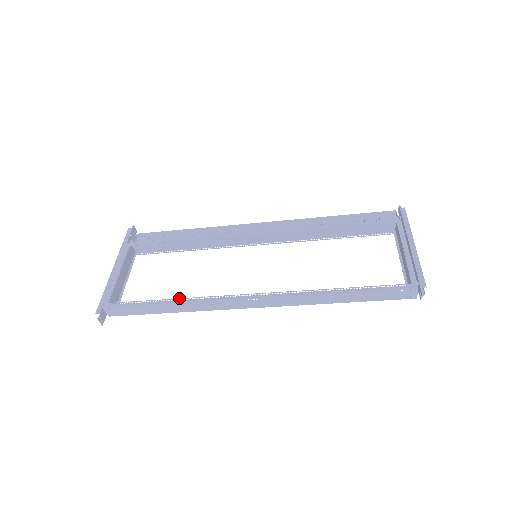
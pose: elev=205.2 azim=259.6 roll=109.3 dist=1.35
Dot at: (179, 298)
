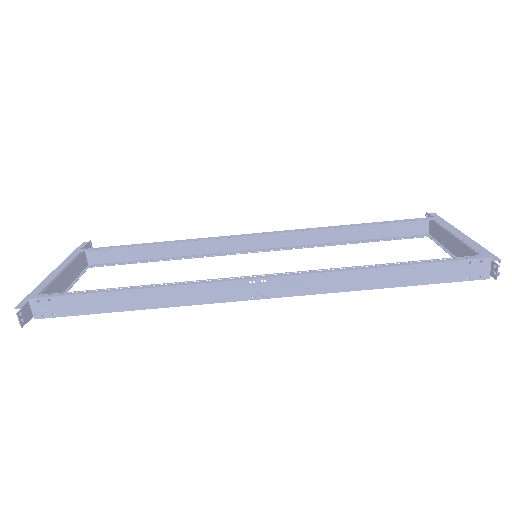
Dot at: occluded
